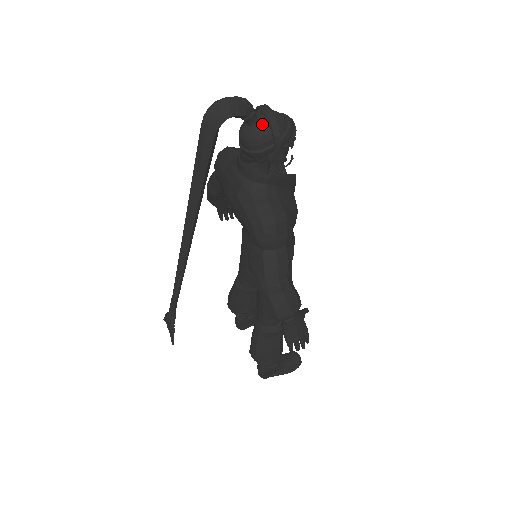
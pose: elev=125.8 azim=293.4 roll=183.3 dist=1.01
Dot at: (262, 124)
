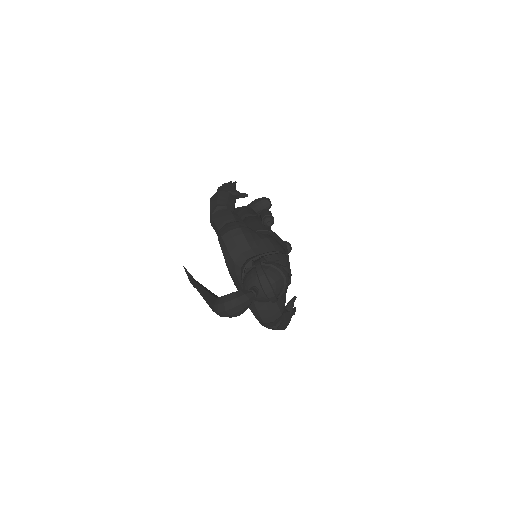
Dot at: (263, 297)
